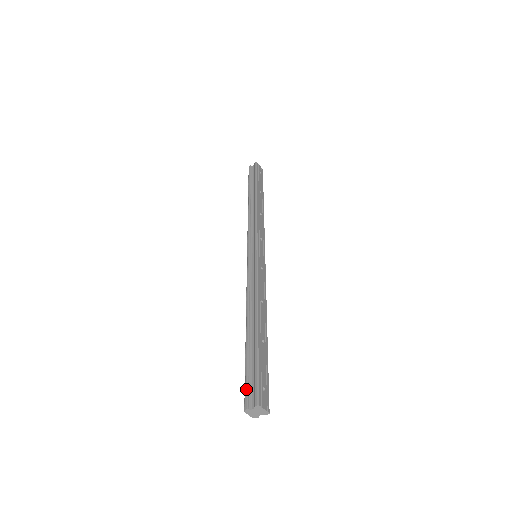
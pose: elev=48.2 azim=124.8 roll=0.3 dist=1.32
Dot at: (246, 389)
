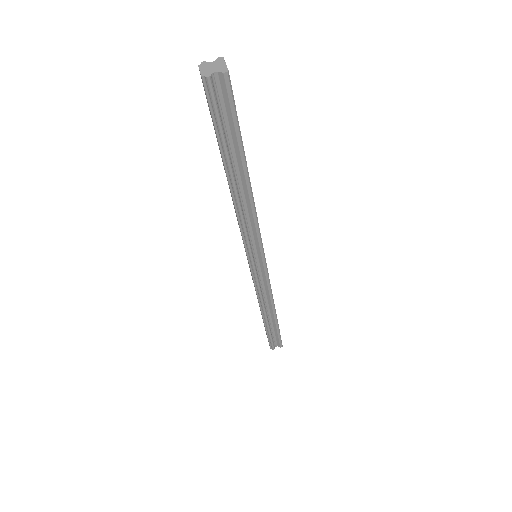
Dot at: occluded
